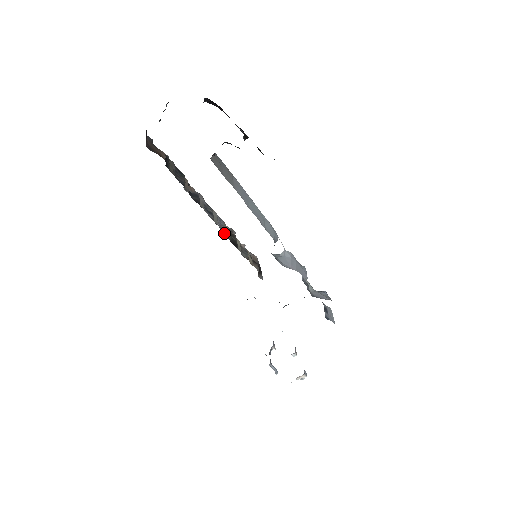
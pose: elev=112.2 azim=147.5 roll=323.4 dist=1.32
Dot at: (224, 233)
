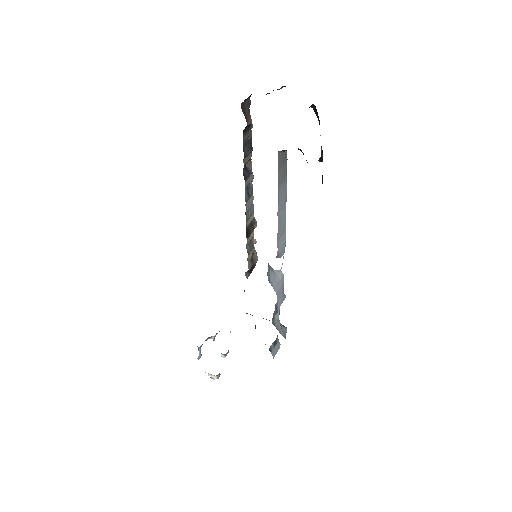
Dot at: (246, 218)
